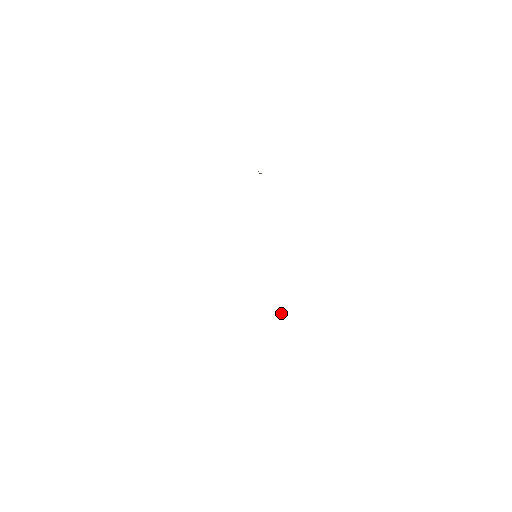
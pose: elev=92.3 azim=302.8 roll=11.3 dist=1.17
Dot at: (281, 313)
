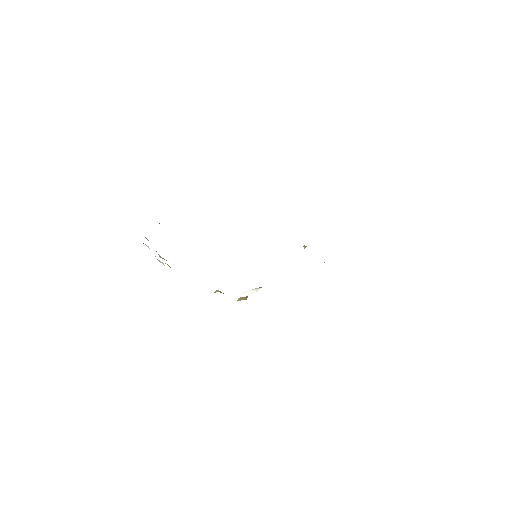
Dot at: occluded
